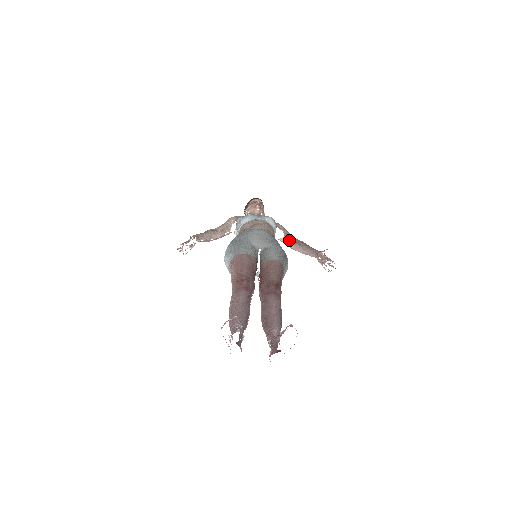
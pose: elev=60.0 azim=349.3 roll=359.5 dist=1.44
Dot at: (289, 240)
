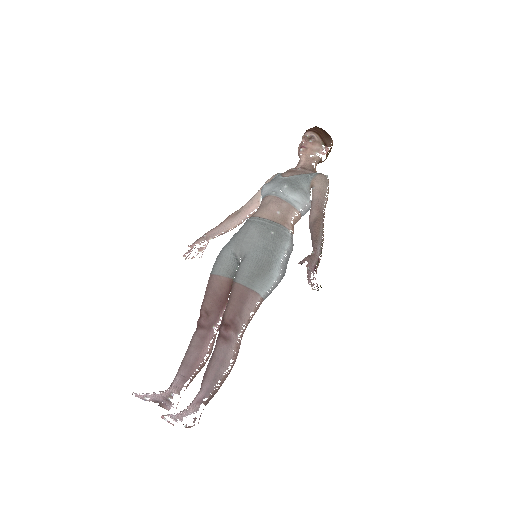
Dot at: occluded
